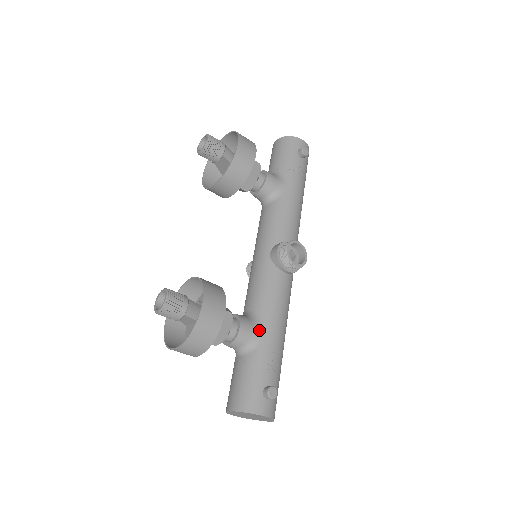
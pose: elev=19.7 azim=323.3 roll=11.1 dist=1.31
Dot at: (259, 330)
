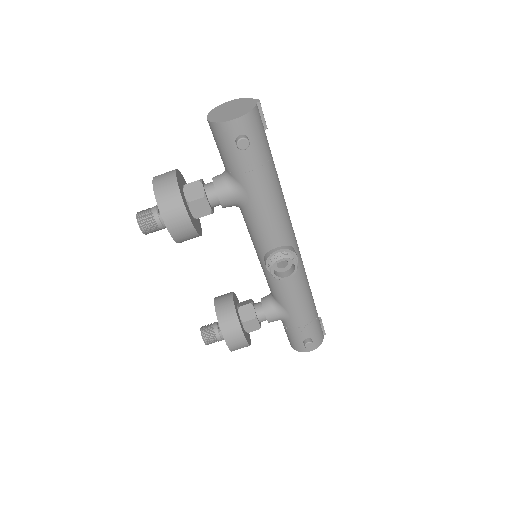
Dot at: (283, 314)
